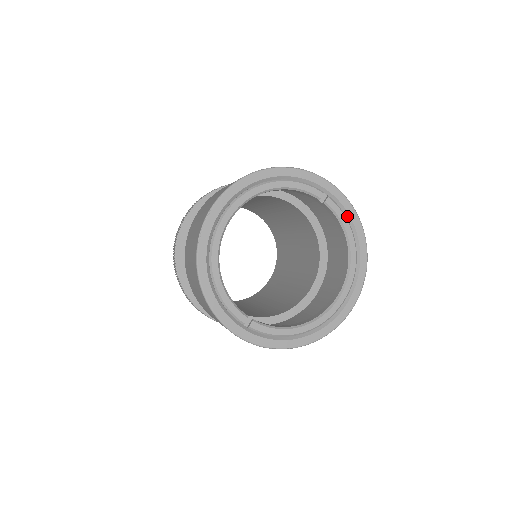
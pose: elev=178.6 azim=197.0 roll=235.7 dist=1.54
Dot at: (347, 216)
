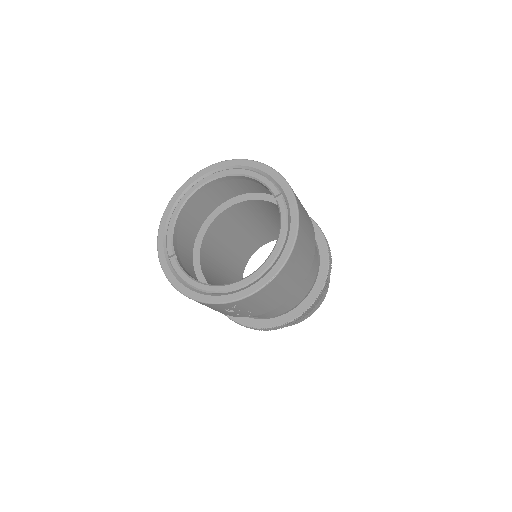
Dot at: (290, 219)
